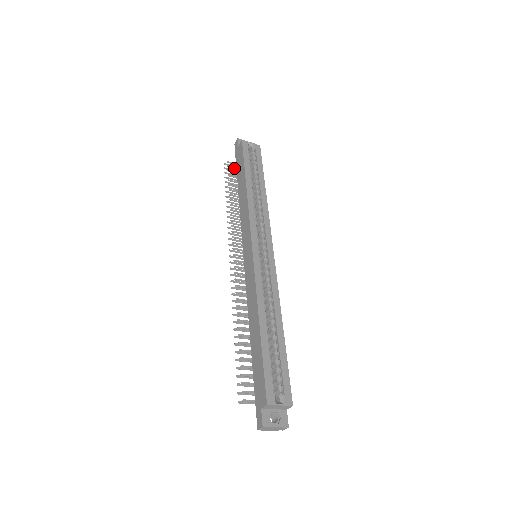
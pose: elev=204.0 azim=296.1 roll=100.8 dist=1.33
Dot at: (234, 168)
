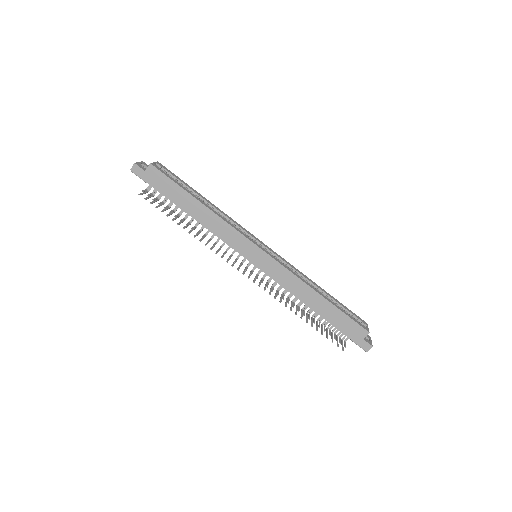
Dot at: (151, 194)
